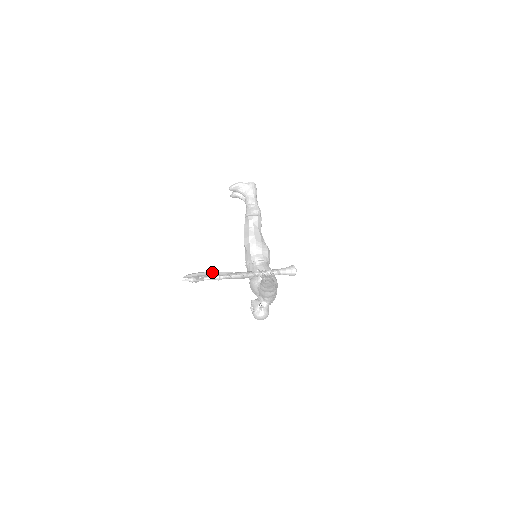
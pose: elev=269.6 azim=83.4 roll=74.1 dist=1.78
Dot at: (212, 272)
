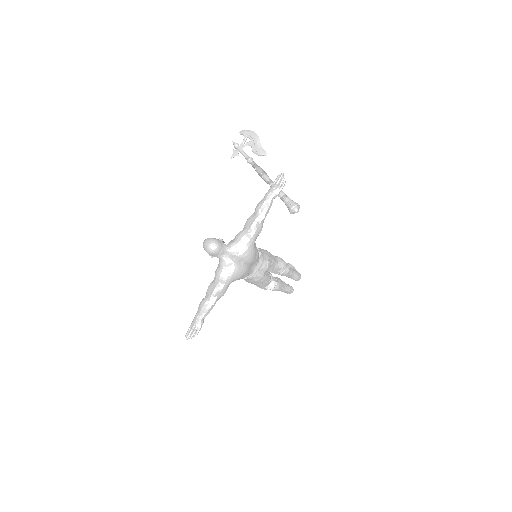
Dot at: (259, 139)
